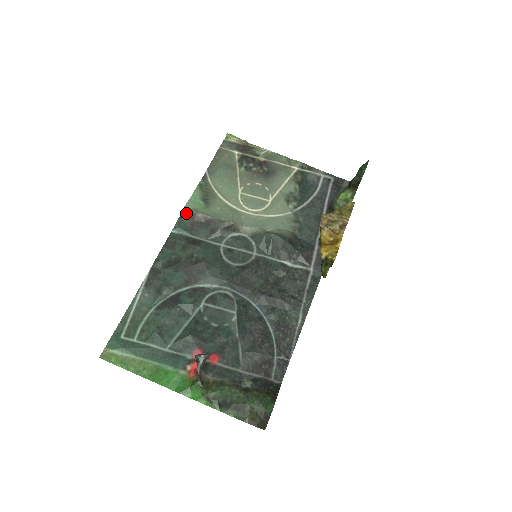
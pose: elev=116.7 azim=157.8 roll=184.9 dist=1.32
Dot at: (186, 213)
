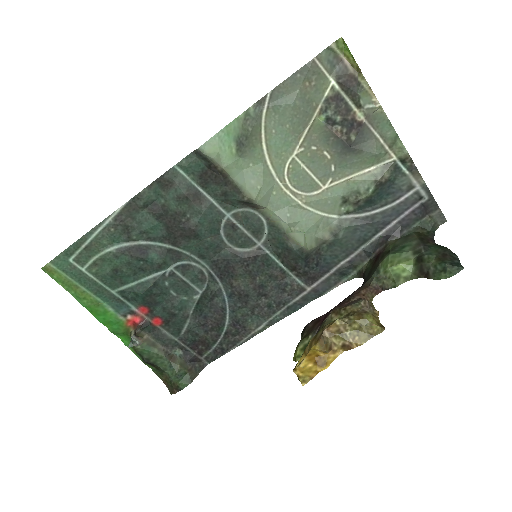
Dot at: (203, 155)
